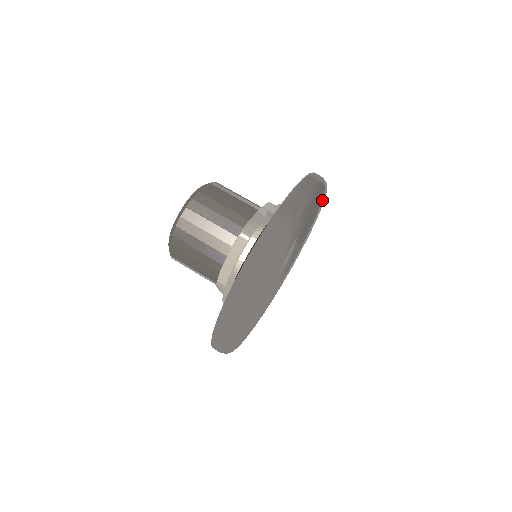
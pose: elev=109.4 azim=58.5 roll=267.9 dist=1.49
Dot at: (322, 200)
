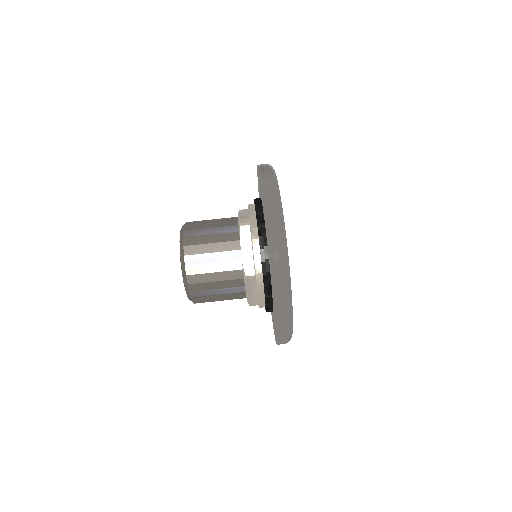
Dot at: occluded
